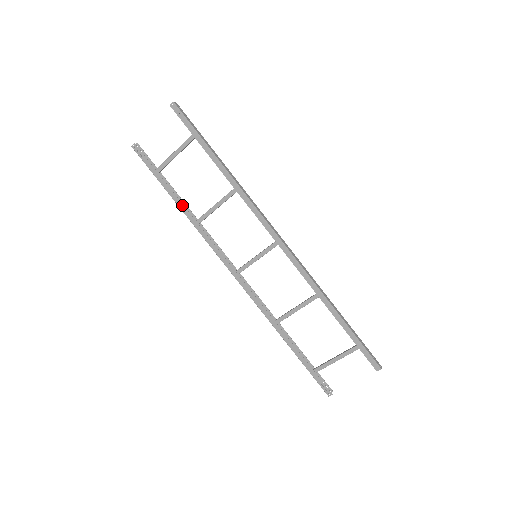
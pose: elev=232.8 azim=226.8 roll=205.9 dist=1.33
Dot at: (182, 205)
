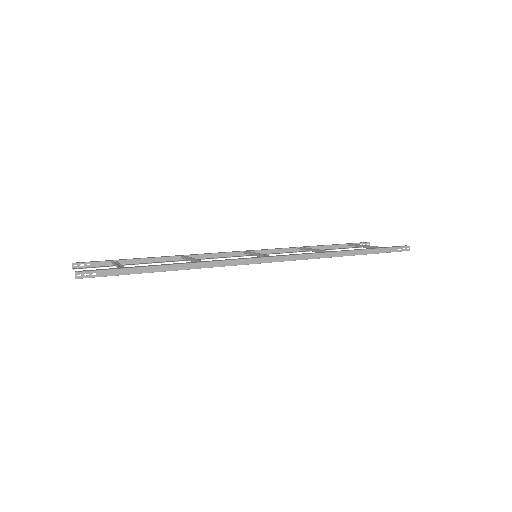
Dot at: occluded
